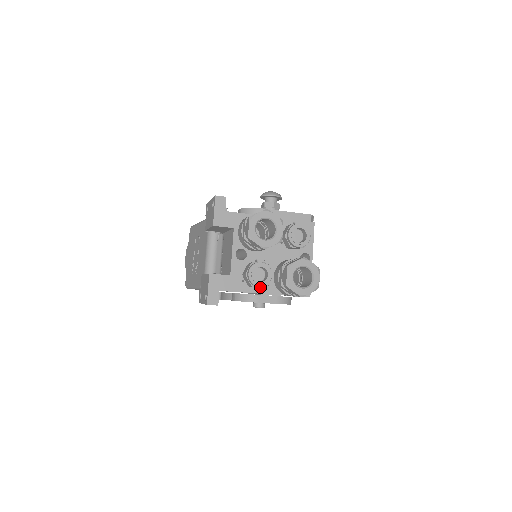
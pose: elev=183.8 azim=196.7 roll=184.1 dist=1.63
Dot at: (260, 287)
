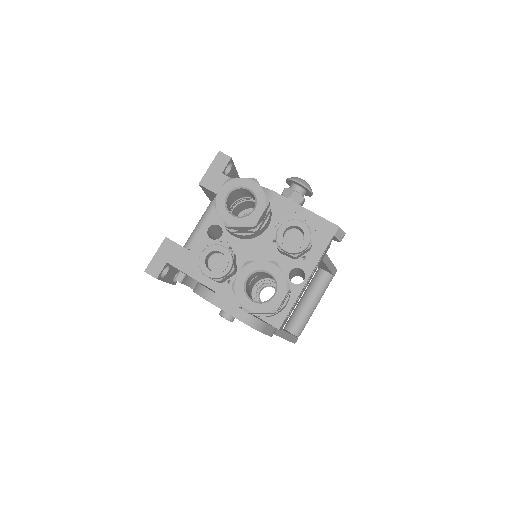
Dot at: (218, 283)
